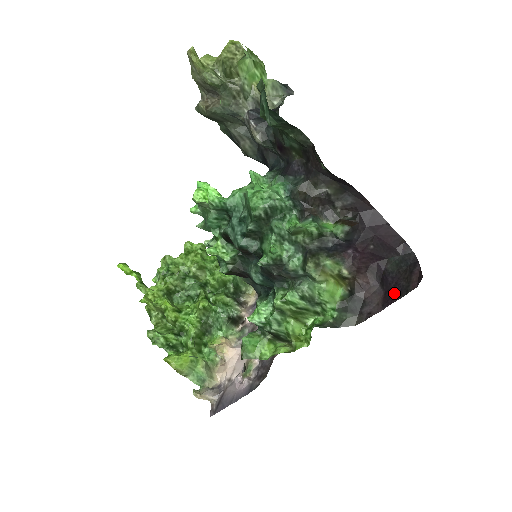
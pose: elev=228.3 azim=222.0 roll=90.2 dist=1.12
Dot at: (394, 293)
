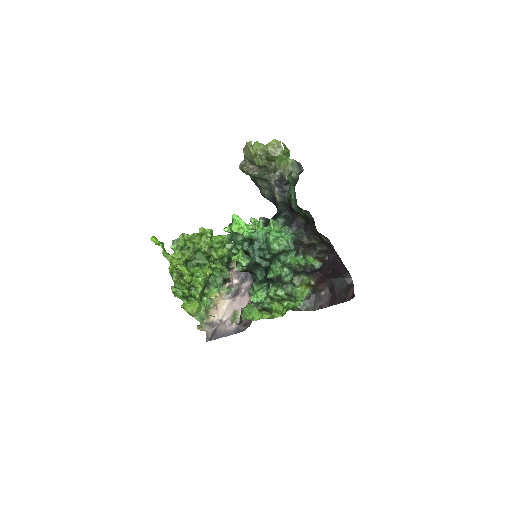
Dot at: (337, 299)
